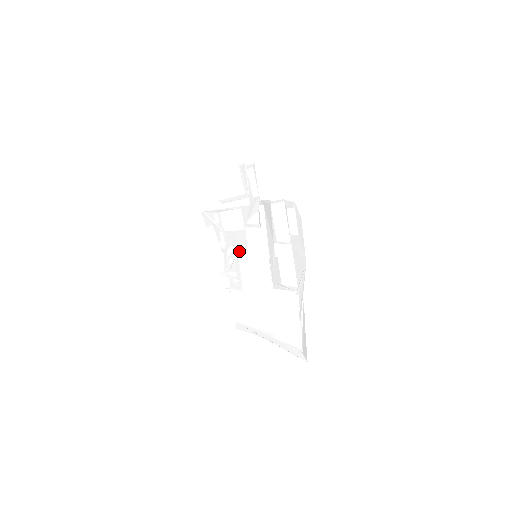
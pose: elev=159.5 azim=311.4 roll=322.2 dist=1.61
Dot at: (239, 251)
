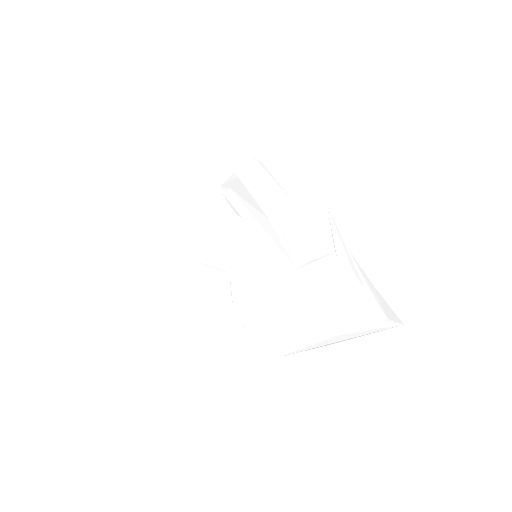
Dot at: (230, 270)
